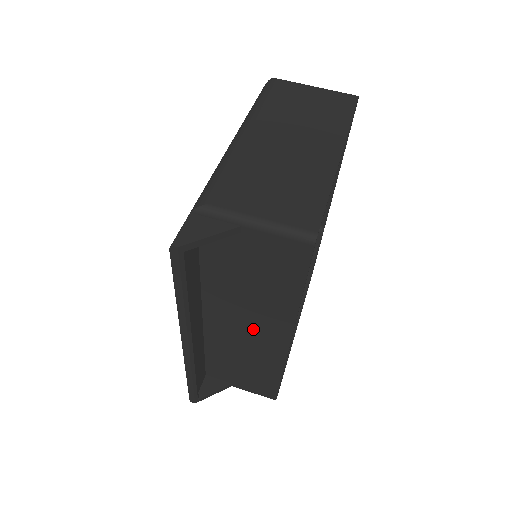
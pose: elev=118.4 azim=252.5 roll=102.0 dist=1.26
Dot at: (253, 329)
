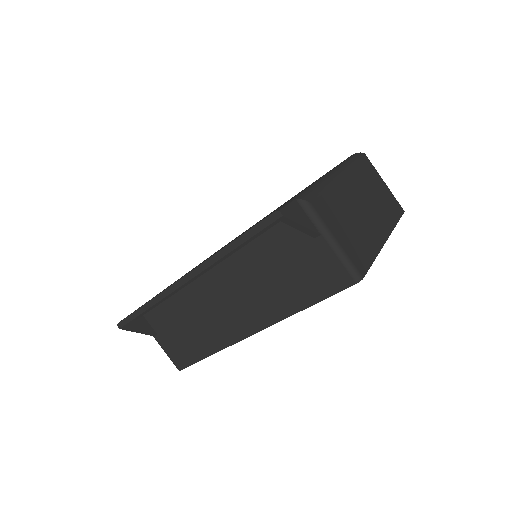
Dot at: (235, 306)
